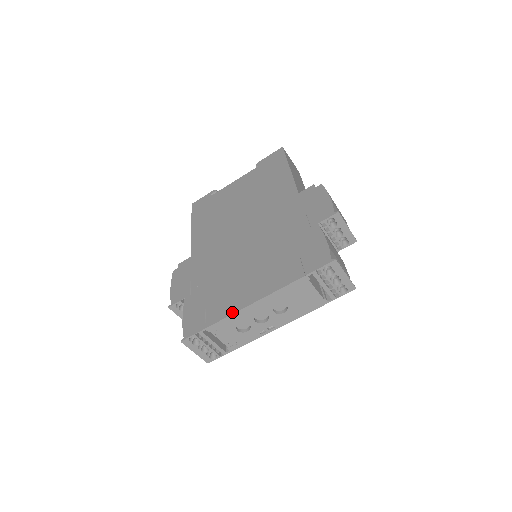
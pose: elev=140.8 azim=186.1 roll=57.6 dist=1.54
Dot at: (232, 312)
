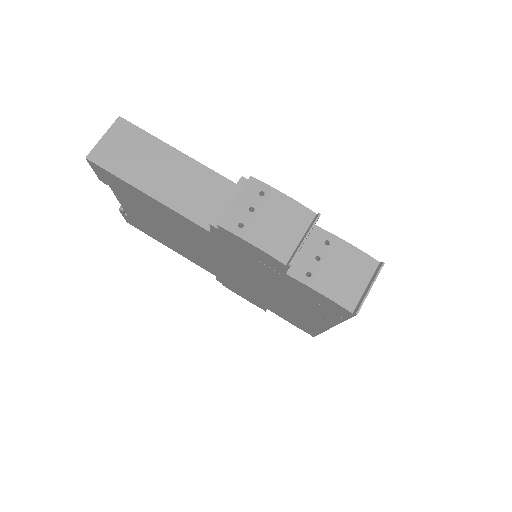
Dot at: (323, 330)
